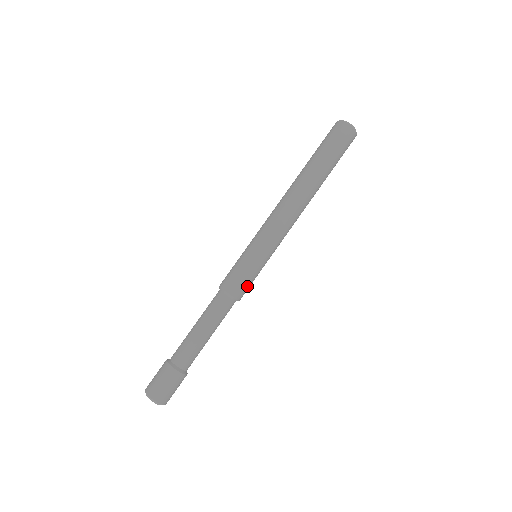
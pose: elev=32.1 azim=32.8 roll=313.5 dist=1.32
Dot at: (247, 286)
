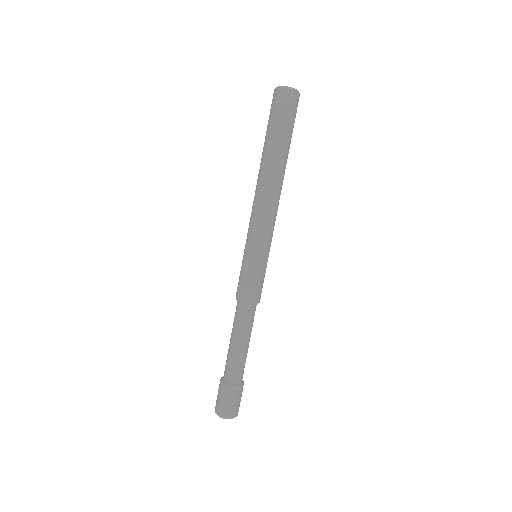
Dot at: (262, 287)
